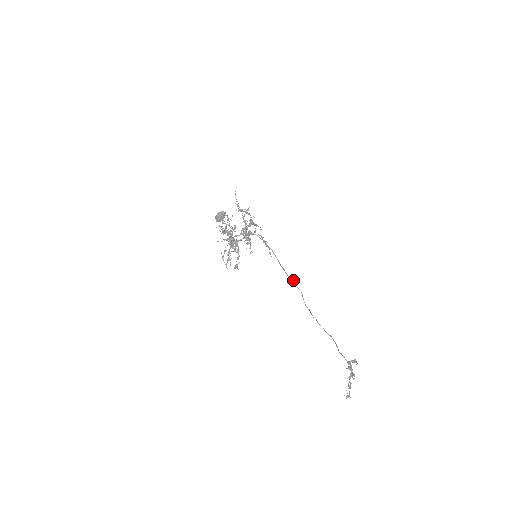
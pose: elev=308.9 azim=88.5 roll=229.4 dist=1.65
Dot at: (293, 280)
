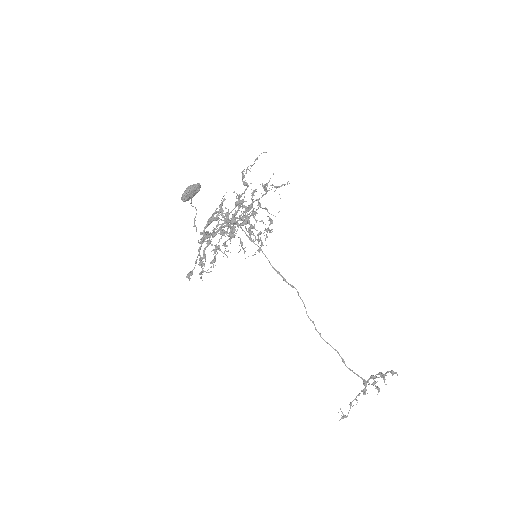
Dot at: occluded
